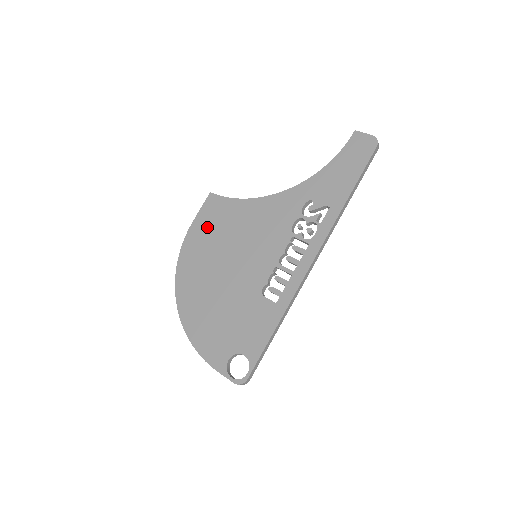
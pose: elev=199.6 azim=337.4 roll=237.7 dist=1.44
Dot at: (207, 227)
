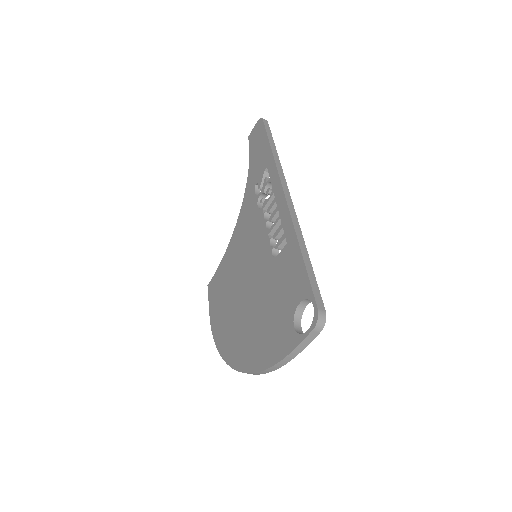
Dot at: (218, 300)
